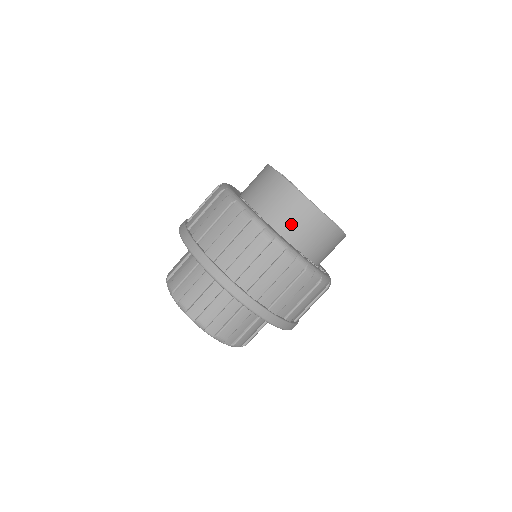
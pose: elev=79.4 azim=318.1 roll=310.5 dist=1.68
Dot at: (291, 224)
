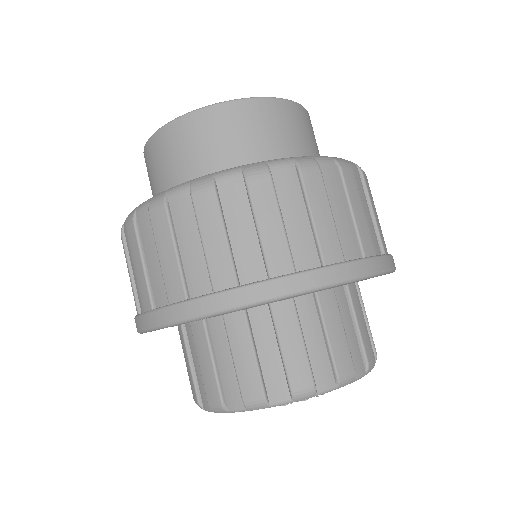
Dot at: (166, 177)
